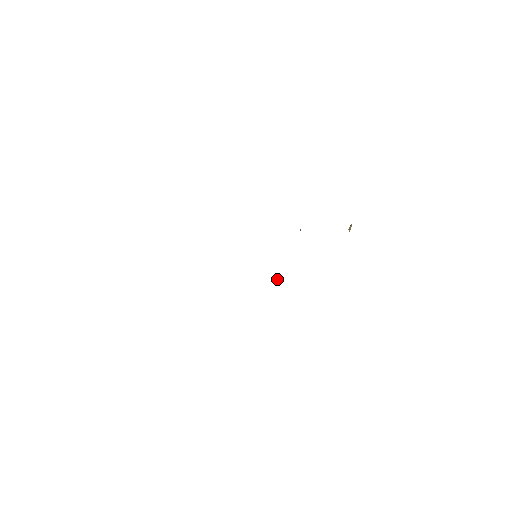
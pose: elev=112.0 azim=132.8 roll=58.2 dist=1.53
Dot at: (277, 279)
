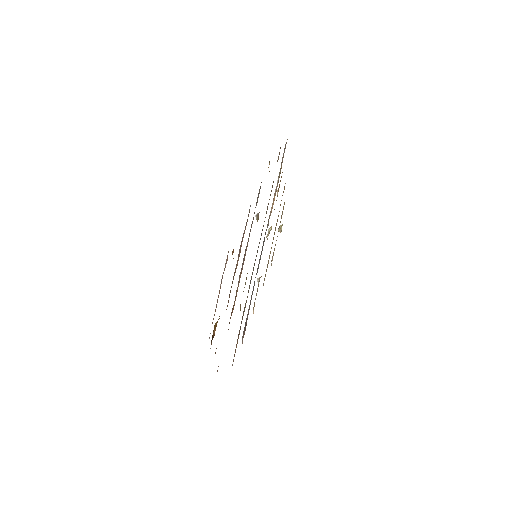
Dot at: (257, 280)
